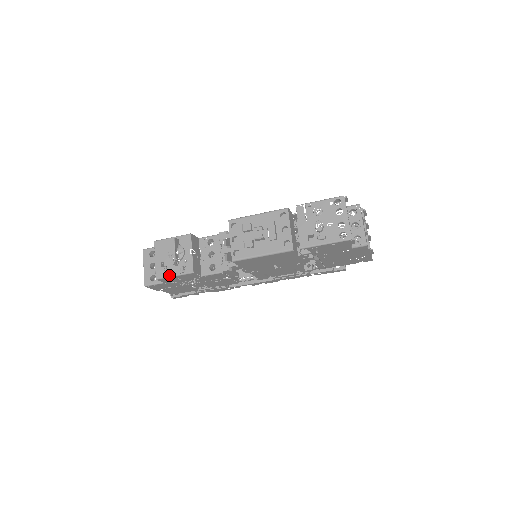
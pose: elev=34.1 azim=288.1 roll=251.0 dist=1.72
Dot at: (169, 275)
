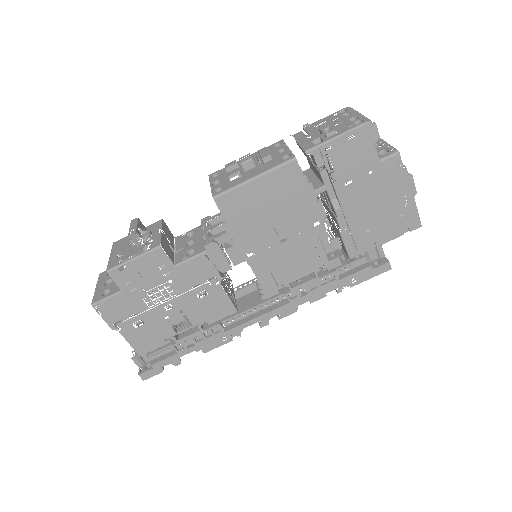
Dot at: (126, 259)
